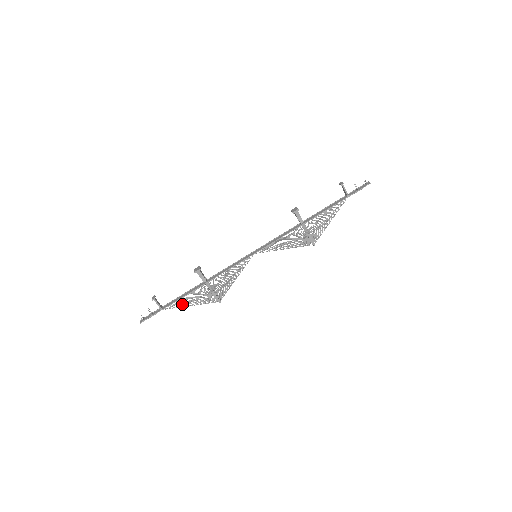
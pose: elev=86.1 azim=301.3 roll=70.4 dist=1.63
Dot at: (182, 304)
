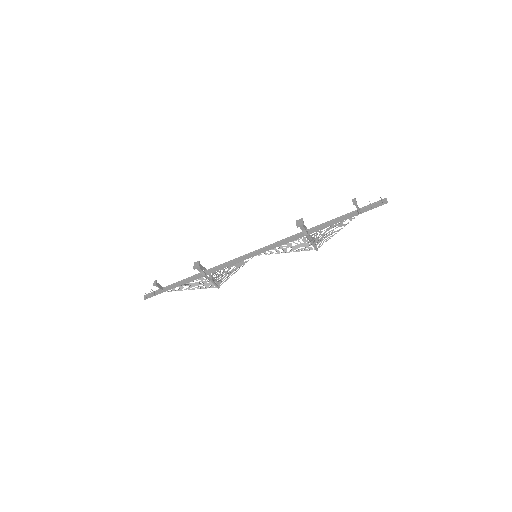
Dot at: (182, 288)
